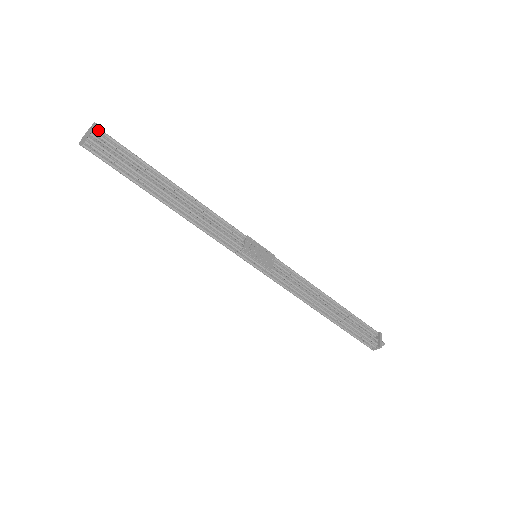
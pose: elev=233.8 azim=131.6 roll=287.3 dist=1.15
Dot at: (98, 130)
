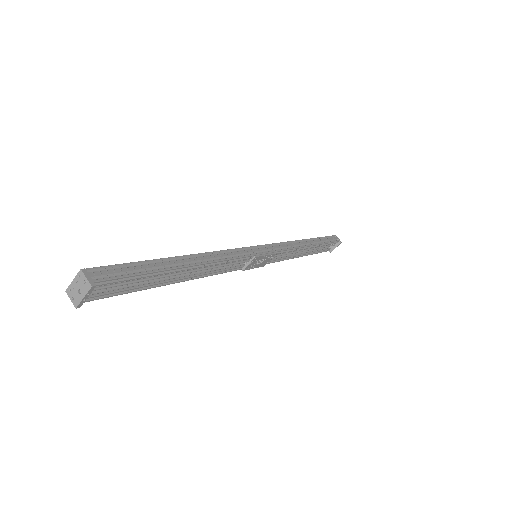
Dot at: (96, 281)
